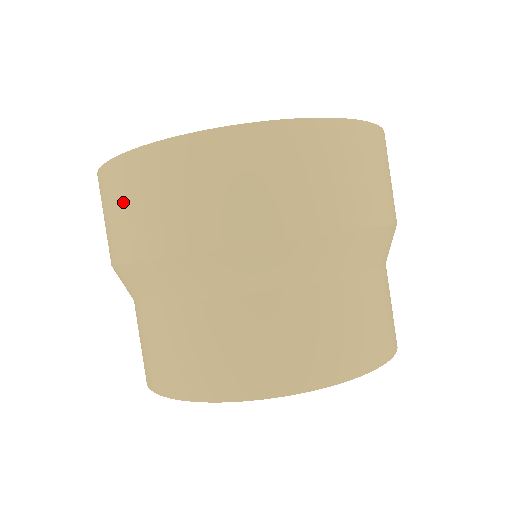
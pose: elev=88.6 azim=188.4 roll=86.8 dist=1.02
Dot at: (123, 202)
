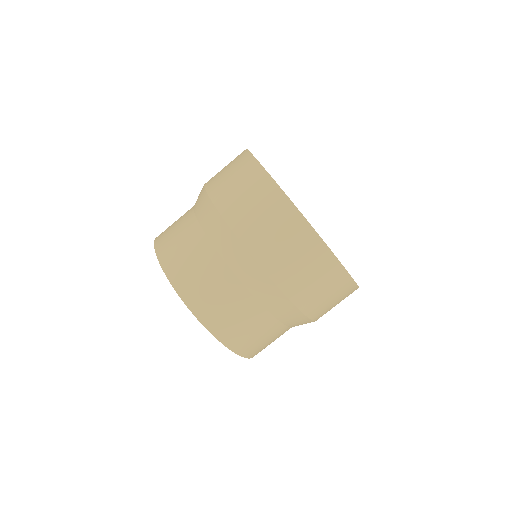
Dot at: (233, 172)
